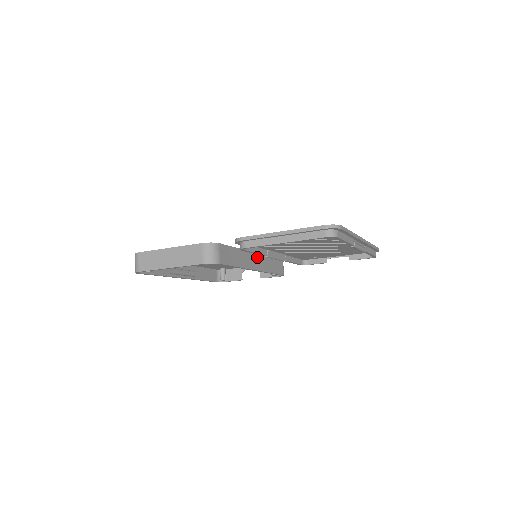
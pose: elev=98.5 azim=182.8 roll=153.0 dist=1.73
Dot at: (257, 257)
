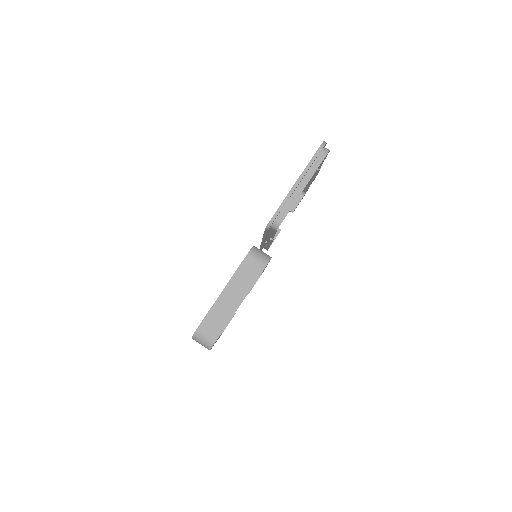
Dot at: occluded
